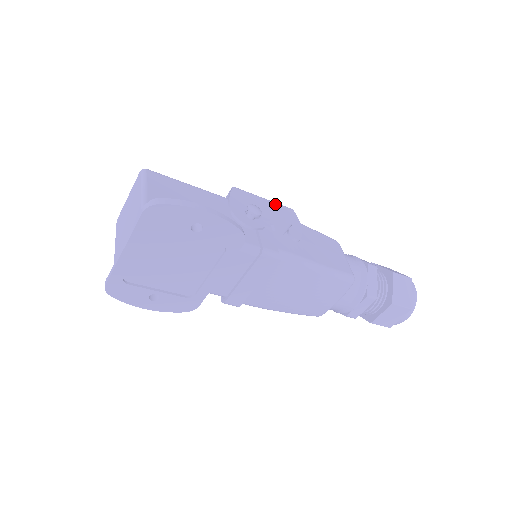
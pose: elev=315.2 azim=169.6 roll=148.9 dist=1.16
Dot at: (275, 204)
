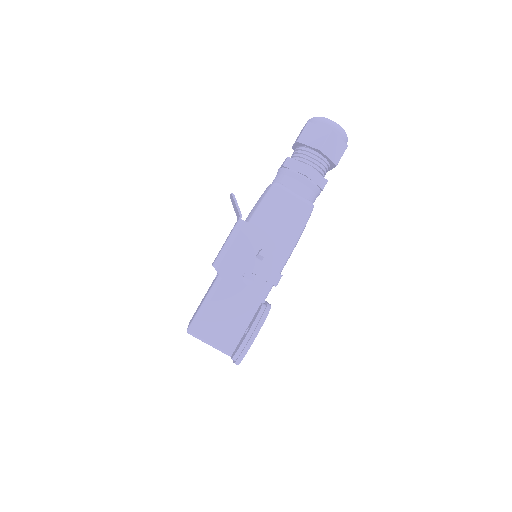
Dot at: (237, 238)
